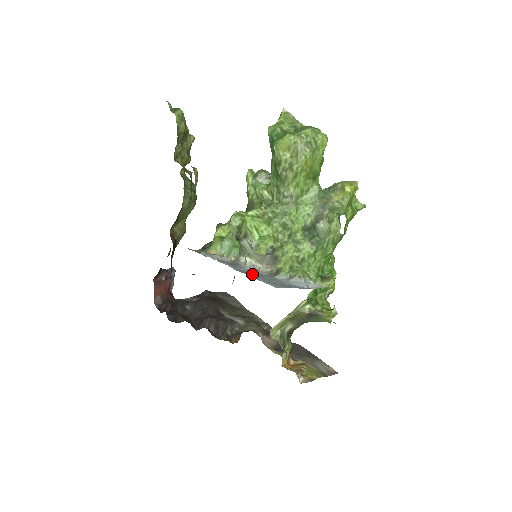
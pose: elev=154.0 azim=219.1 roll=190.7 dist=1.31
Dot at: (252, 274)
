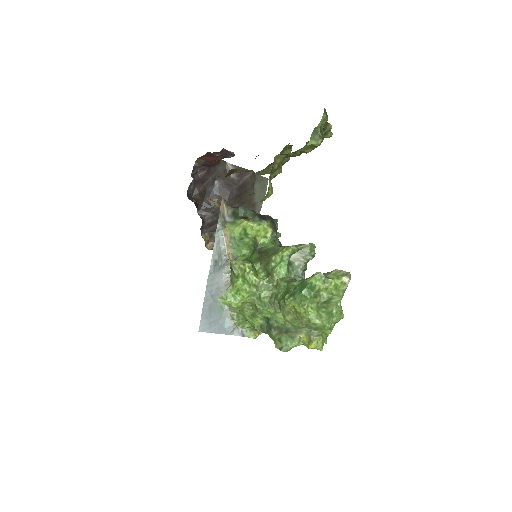
Dot at: (210, 297)
